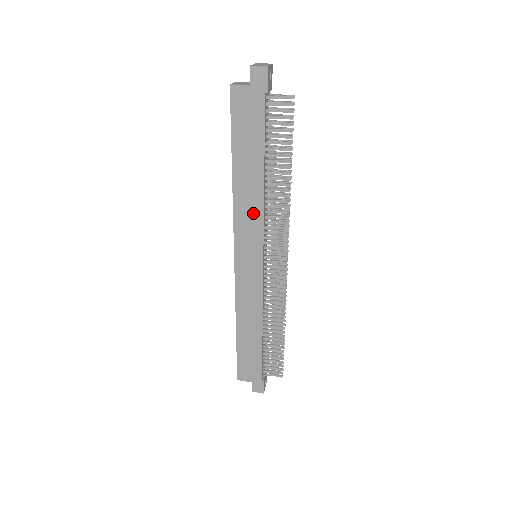
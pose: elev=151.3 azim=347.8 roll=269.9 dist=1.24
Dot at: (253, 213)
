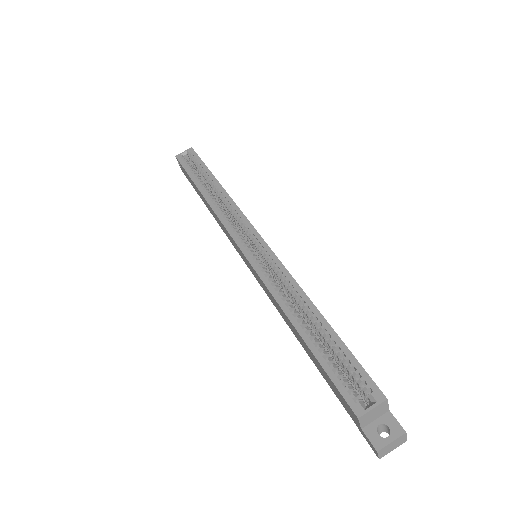
Dot at: (274, 302)
